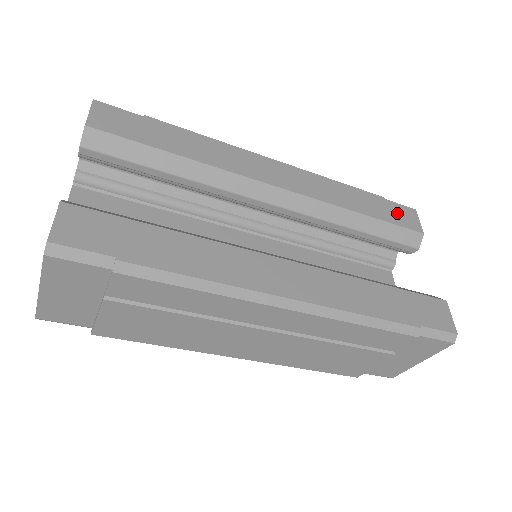
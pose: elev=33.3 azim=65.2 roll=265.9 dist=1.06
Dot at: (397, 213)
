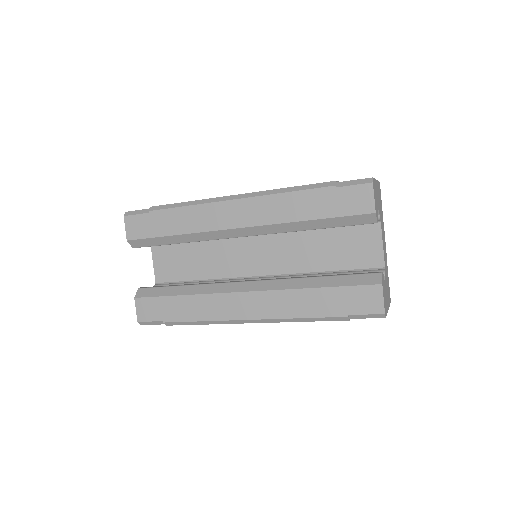
Dot at: (347, 200)
